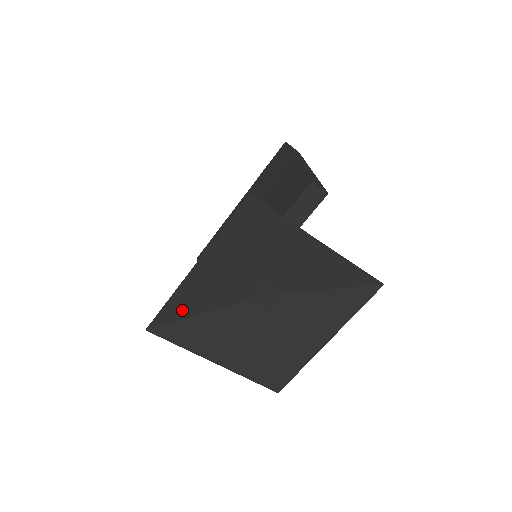
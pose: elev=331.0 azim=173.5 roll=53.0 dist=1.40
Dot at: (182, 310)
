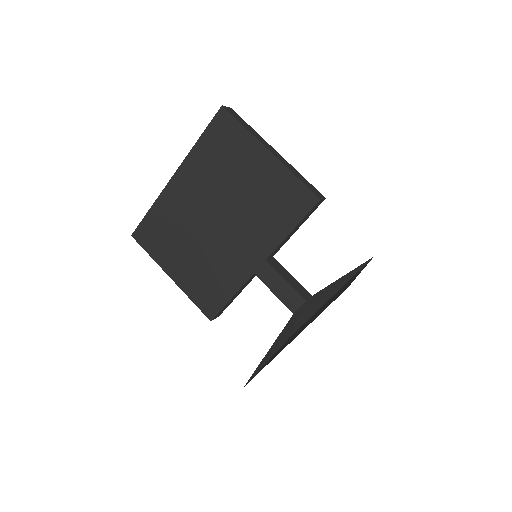
Dot at: occluded
